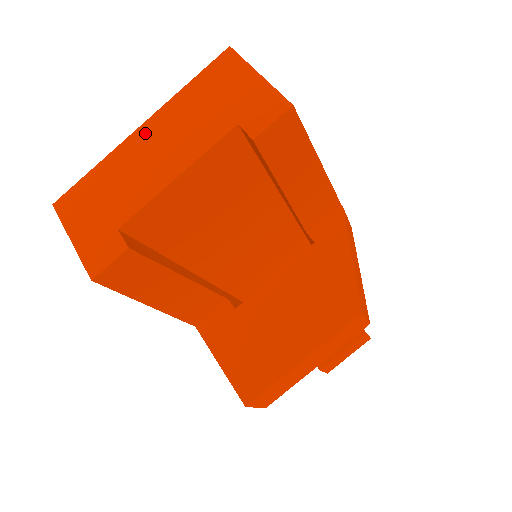
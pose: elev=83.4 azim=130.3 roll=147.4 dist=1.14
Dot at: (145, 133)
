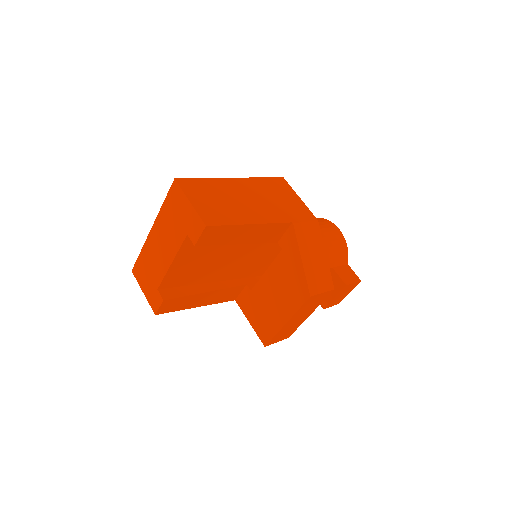
Dot at: (154, 234)
